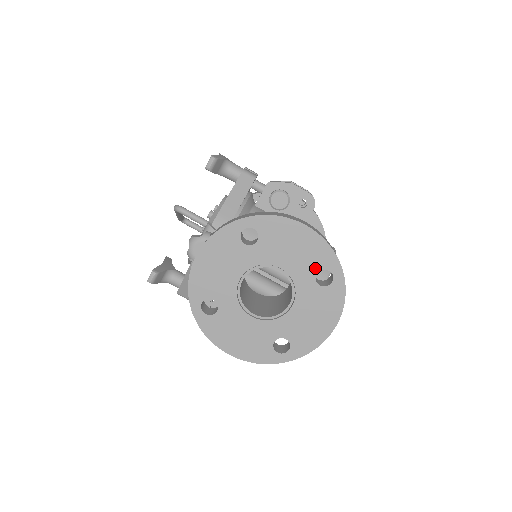
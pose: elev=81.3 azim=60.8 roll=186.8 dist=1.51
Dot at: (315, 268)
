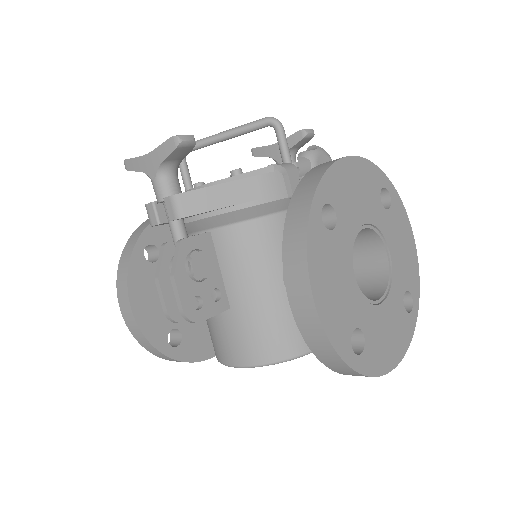
Dot at: (407, 284)
